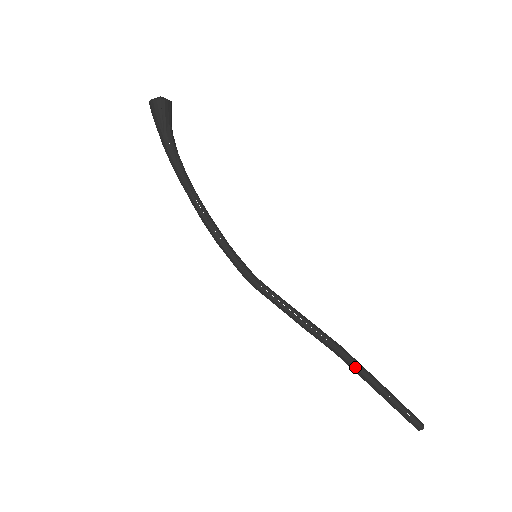
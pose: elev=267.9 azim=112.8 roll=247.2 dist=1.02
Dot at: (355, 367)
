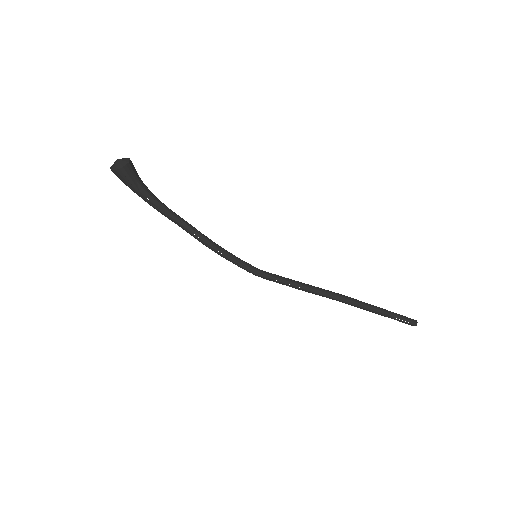
Dot at: (357, 306)
